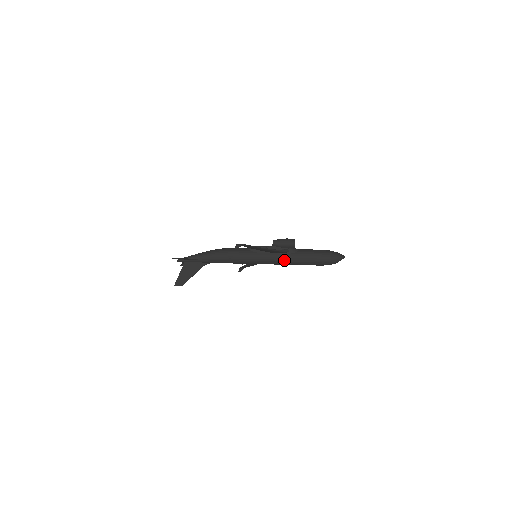
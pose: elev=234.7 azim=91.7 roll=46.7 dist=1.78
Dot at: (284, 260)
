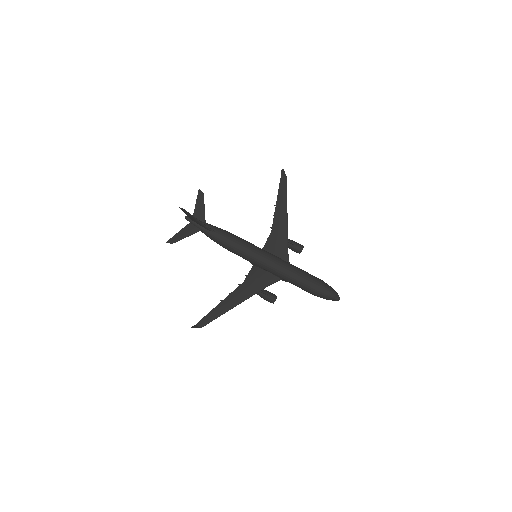
Dot at: (285, 262)
